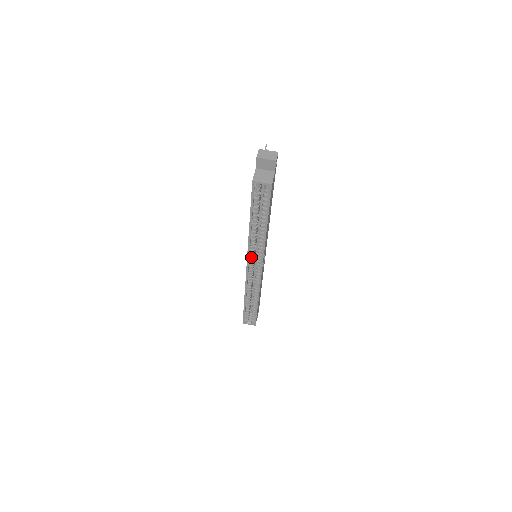
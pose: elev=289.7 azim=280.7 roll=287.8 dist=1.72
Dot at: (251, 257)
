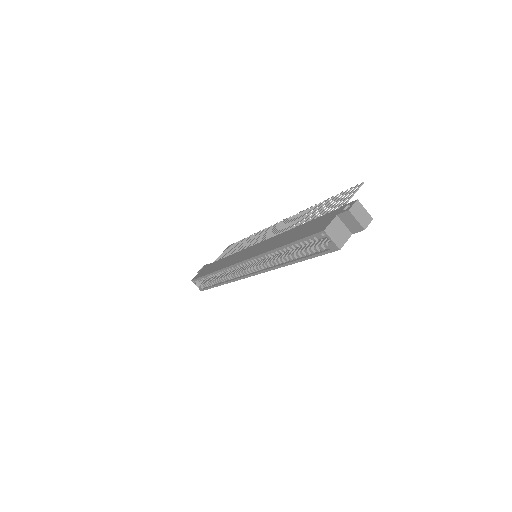
Dot at: (252, 261)
